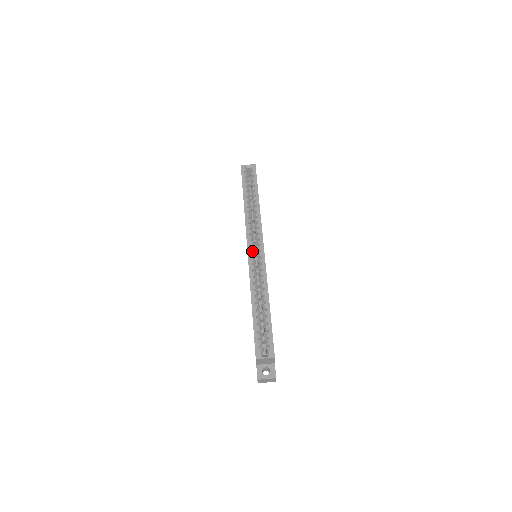
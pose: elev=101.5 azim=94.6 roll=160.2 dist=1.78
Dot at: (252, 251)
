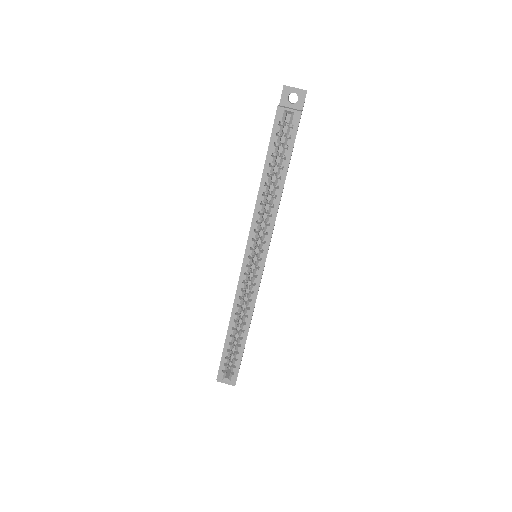
Dot at: (249, 263)
